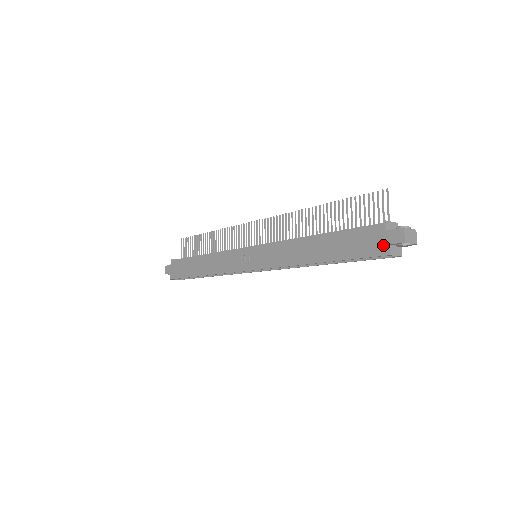
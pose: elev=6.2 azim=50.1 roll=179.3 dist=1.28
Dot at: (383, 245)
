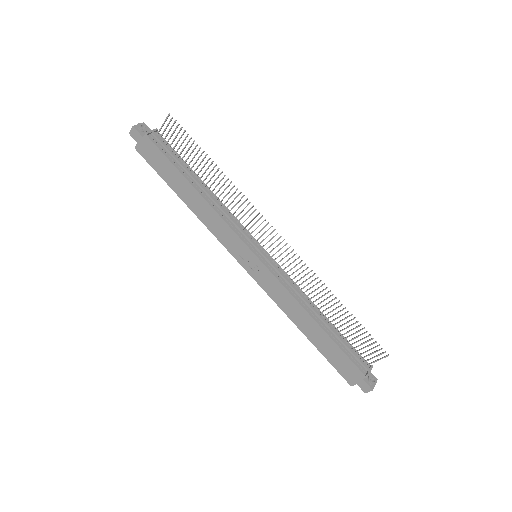
Dot at: (353, 380)
